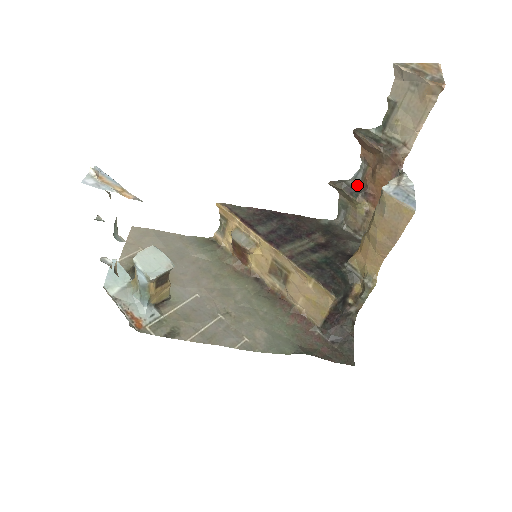
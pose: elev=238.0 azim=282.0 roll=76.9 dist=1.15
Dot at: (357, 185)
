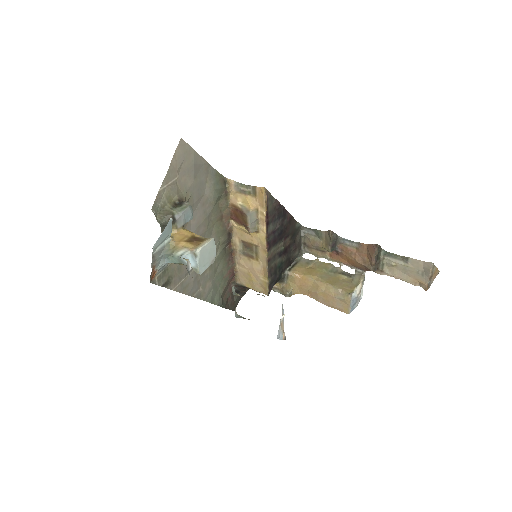
Dot at: (339, 243)
